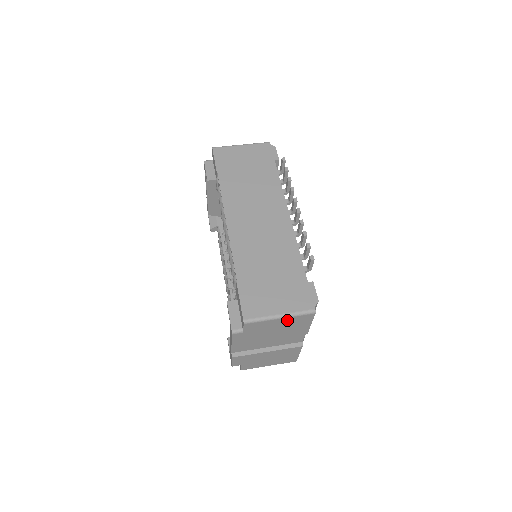
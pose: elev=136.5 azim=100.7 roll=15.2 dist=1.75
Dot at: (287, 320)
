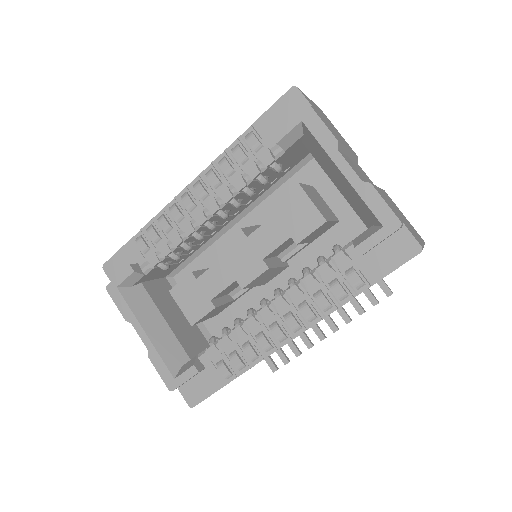
Dot at: occluded
